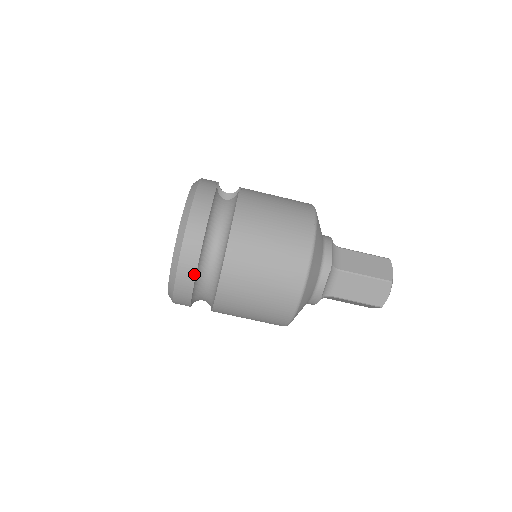
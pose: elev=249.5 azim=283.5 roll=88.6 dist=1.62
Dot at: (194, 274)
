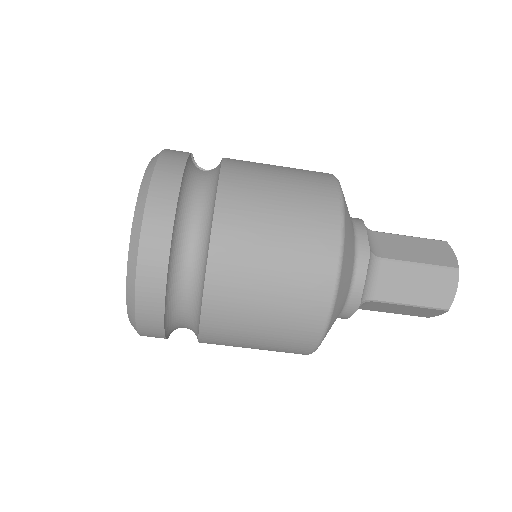
Dot at: (164, 275)
